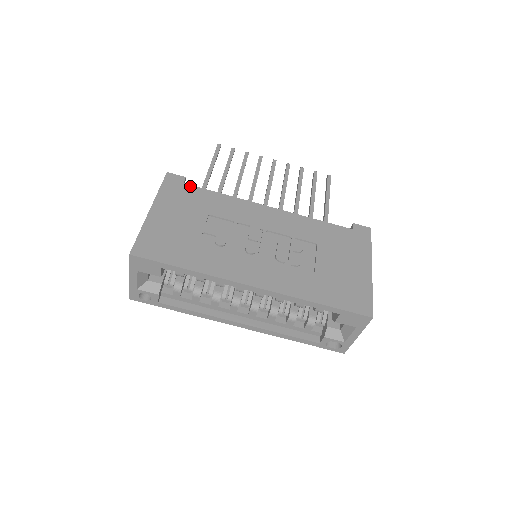
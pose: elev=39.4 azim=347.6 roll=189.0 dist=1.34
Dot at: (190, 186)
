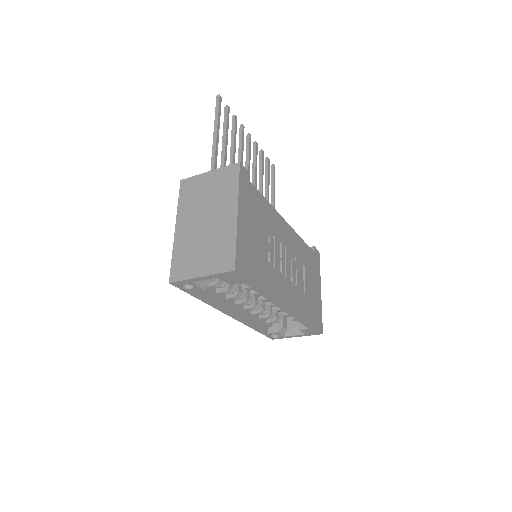
Dot at: (253, 186)
